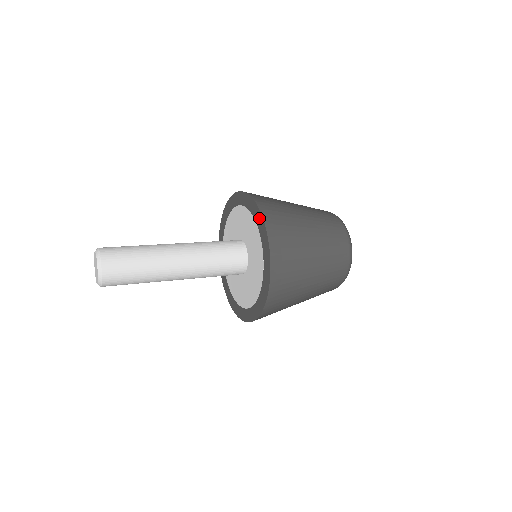
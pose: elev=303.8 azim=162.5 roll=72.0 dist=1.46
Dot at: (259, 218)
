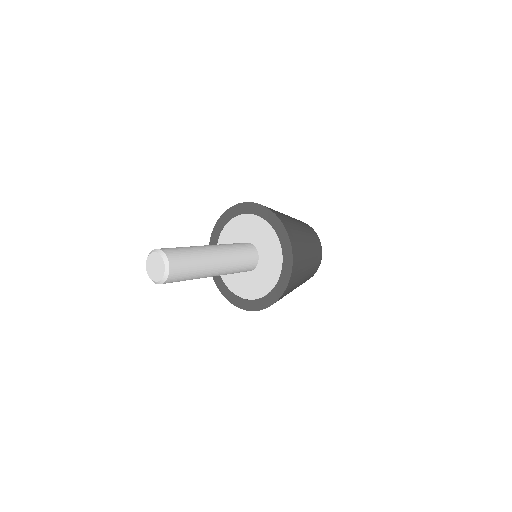
Dot at: (268, 214)
